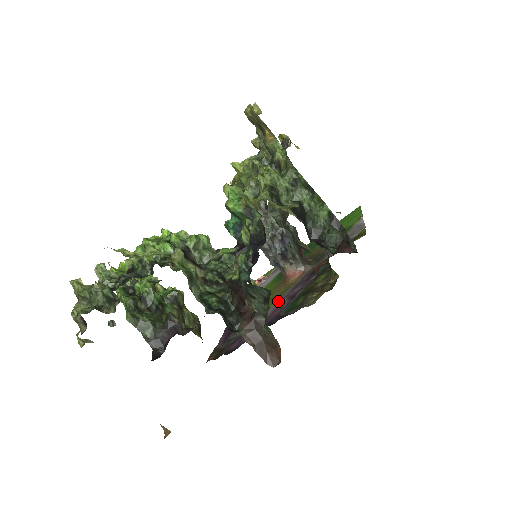
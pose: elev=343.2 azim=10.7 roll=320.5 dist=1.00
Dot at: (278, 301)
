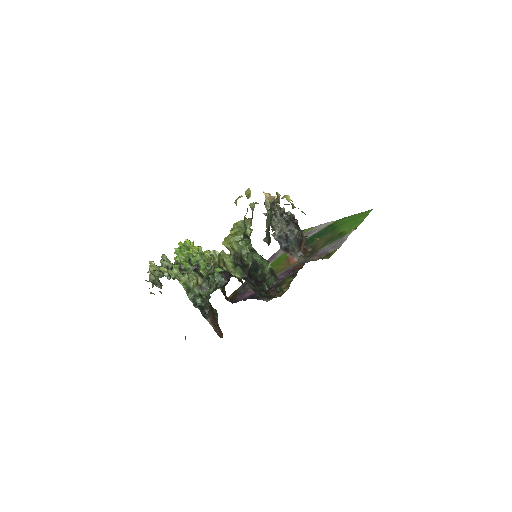
Dot at: occluded
